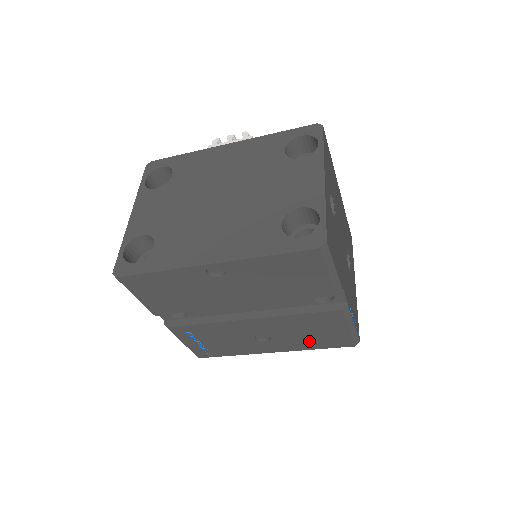
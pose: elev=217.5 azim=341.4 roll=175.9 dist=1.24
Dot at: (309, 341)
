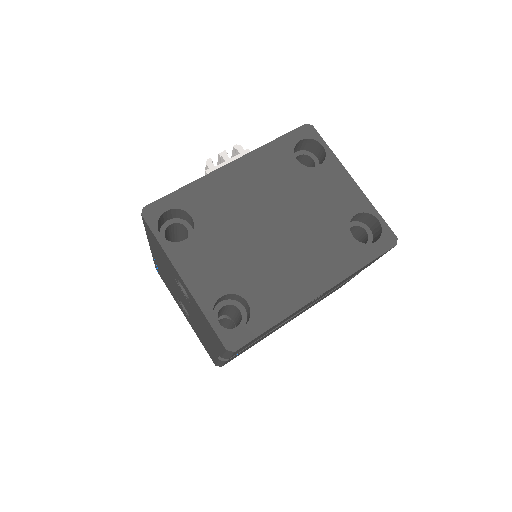
Dot at: occluded
